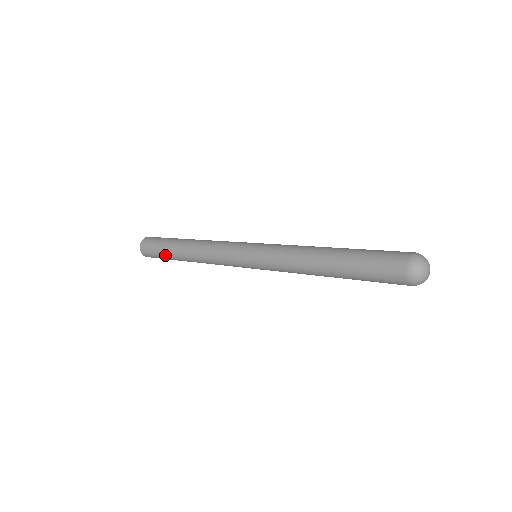
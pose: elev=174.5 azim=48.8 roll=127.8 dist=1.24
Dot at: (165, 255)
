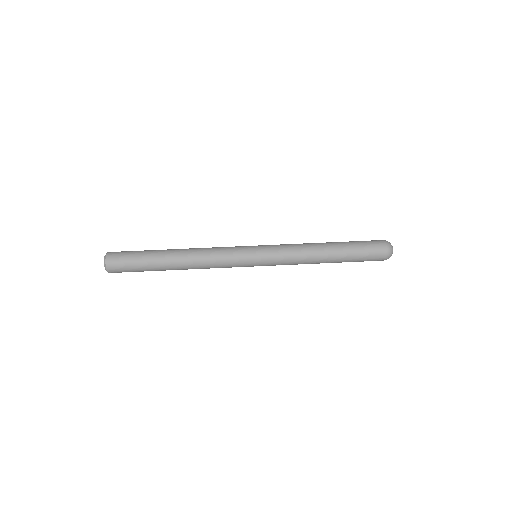
Dot at: (147, 265)
